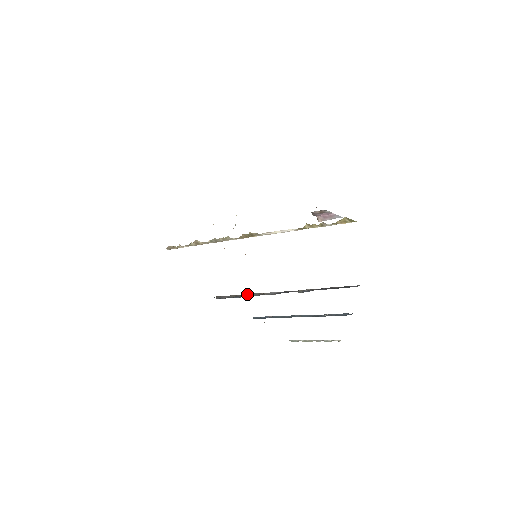
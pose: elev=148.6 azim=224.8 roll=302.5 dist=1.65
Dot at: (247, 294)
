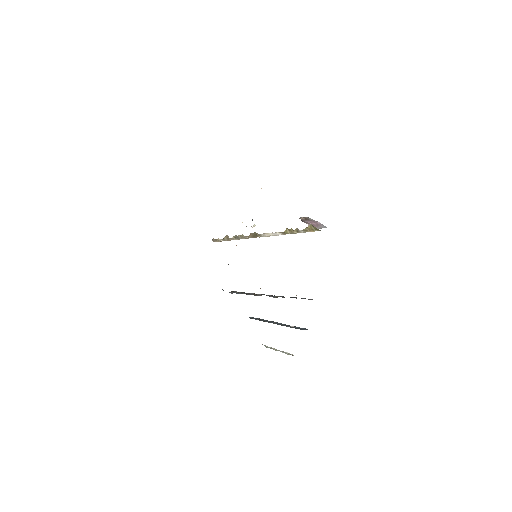
Dot at: occluded
